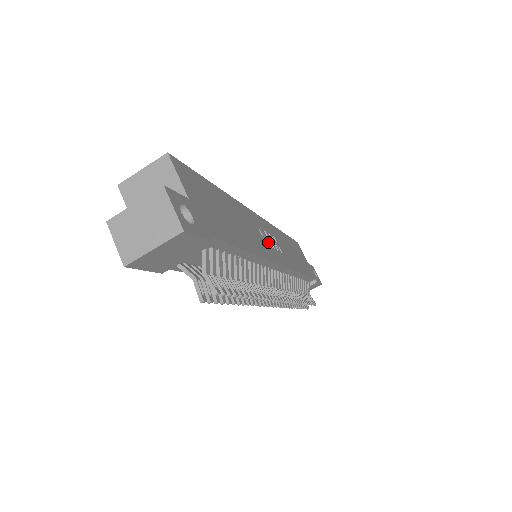
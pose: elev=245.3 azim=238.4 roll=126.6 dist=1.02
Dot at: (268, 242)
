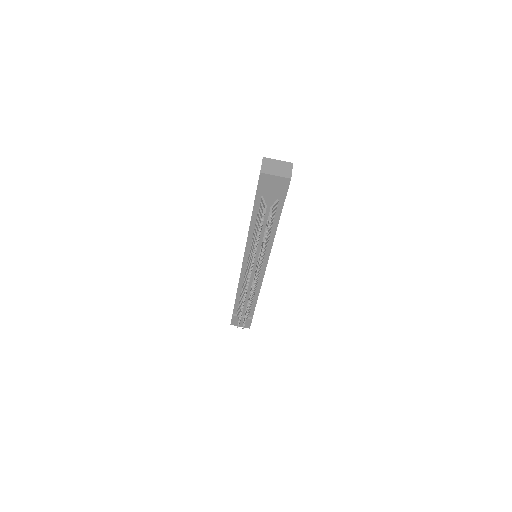
Dot at: occluded
